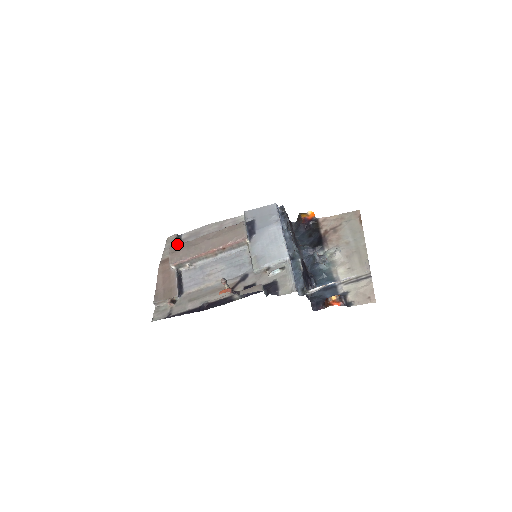
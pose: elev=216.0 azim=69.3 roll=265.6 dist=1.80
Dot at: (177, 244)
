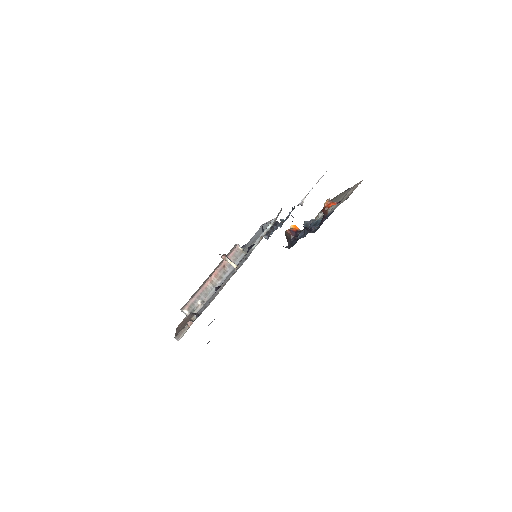
Dot at: occluded
